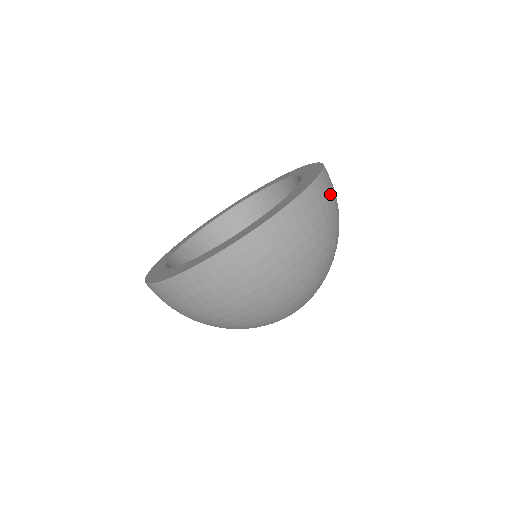
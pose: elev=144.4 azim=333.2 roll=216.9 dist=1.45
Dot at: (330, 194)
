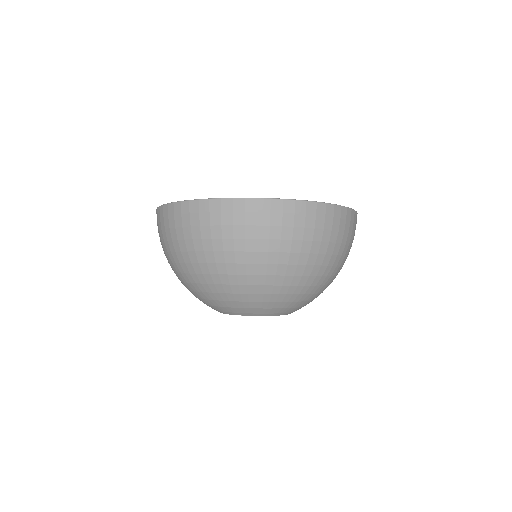
Dot at: occluded
